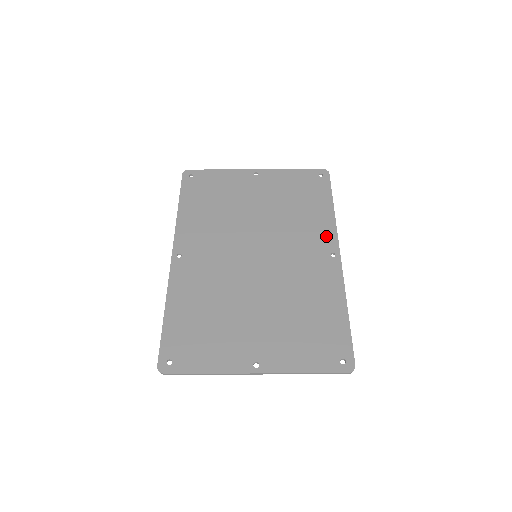
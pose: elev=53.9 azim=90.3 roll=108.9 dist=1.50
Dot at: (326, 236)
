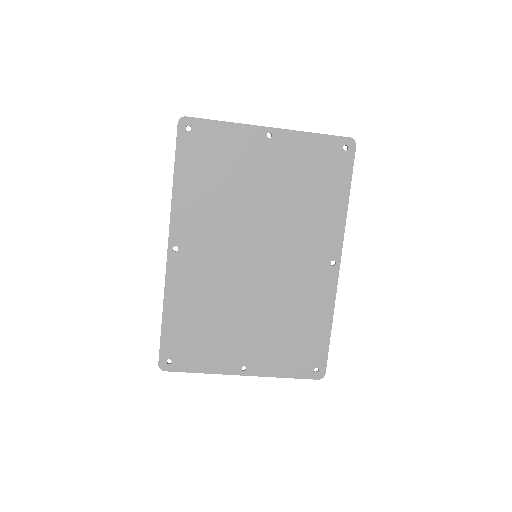
Dot at: (332, 239)
